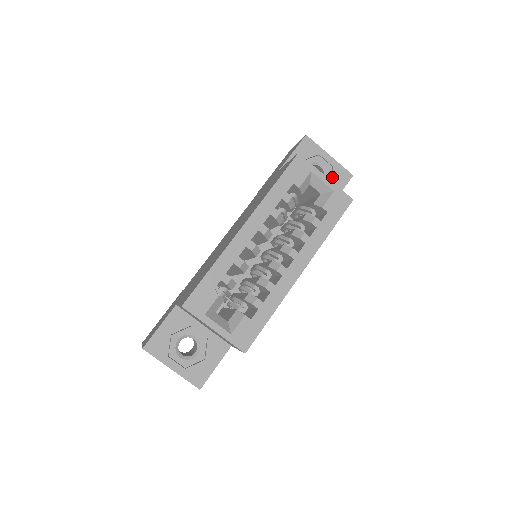
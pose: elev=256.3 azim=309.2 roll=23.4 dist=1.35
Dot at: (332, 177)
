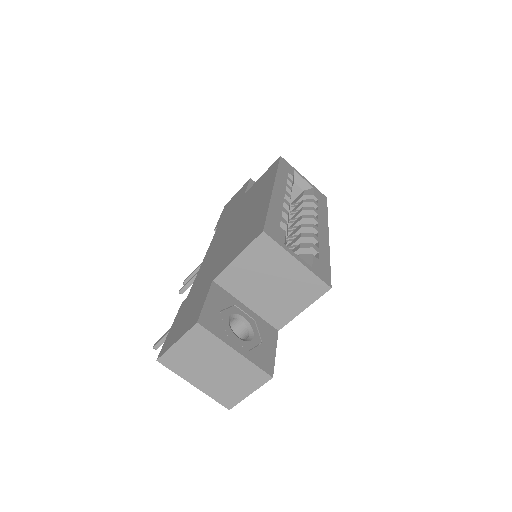
Dot at: occluded
